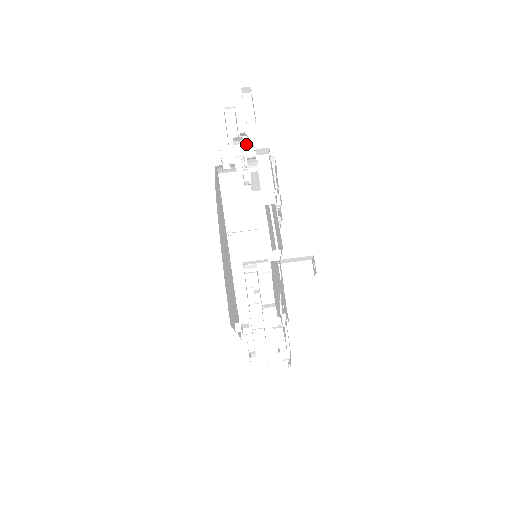
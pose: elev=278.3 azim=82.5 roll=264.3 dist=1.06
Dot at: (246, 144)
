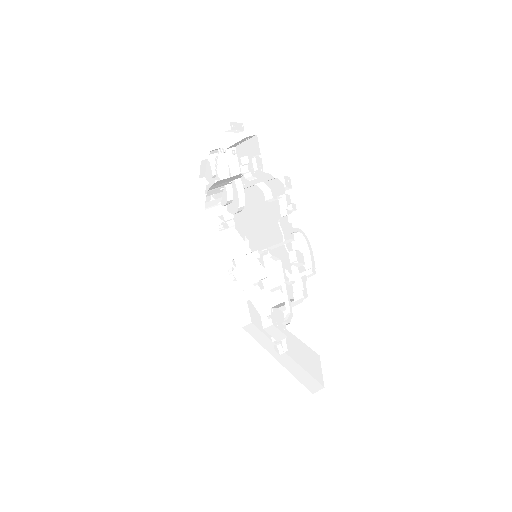
Dot at: occluded
